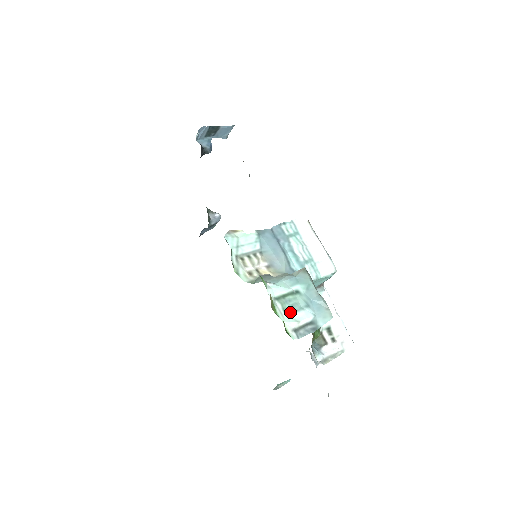
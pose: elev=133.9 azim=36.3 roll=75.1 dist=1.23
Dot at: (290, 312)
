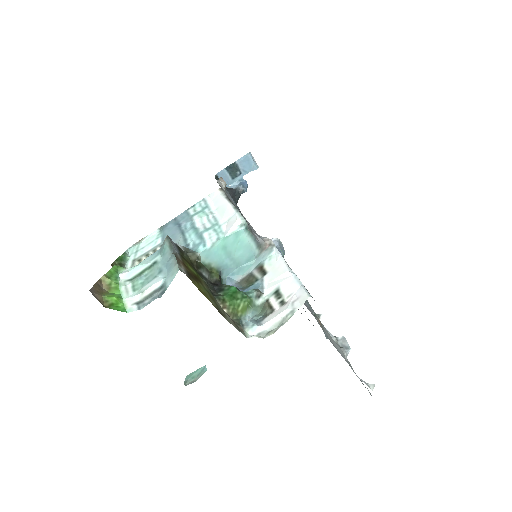
Dot at: (141, 287)
